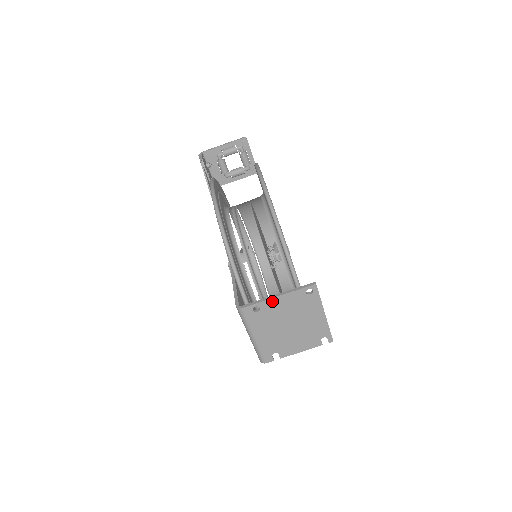
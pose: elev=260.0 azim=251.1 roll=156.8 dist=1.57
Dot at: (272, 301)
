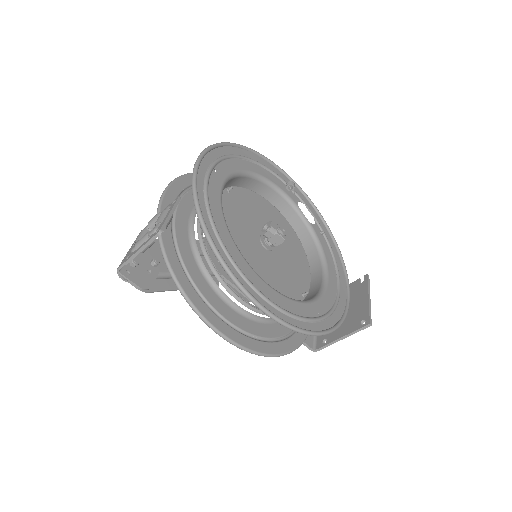
Dot at: (338, 339)
